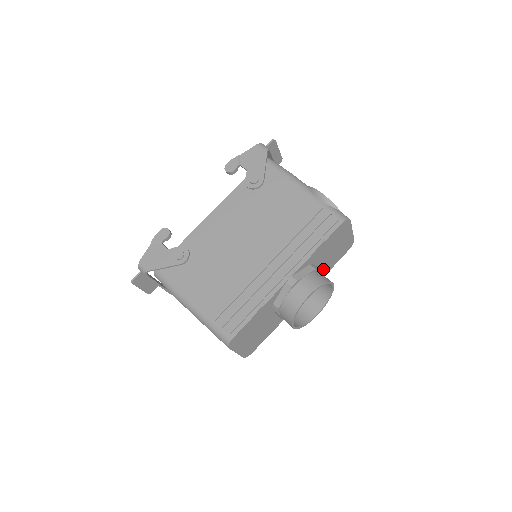
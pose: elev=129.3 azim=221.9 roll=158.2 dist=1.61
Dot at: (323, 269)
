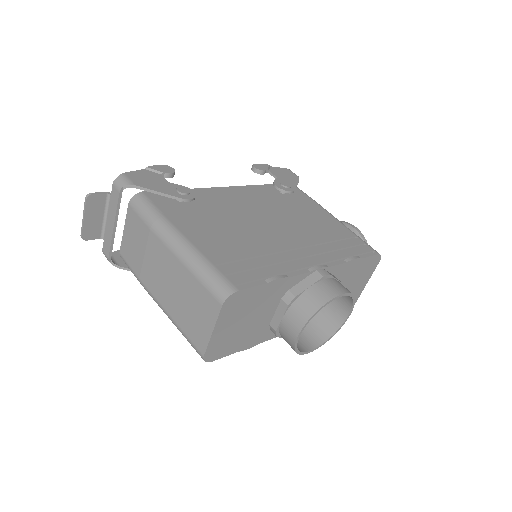
Dot at: occluded
